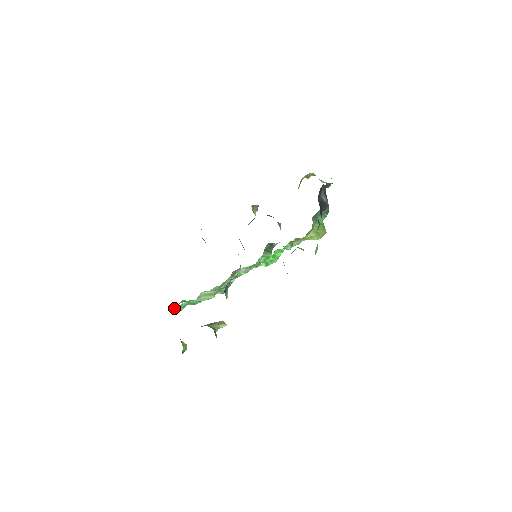
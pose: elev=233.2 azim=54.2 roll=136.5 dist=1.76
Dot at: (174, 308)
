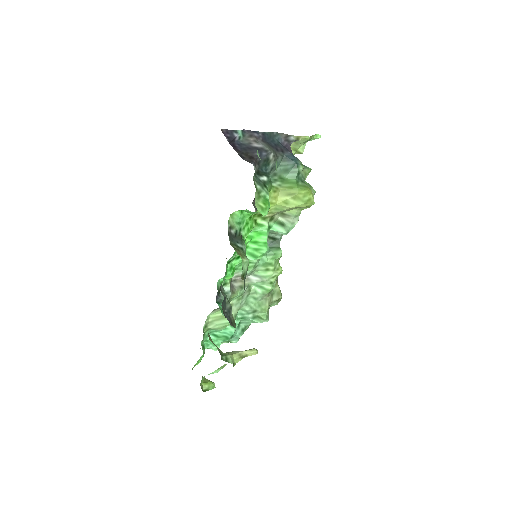
Dot at: occluded
